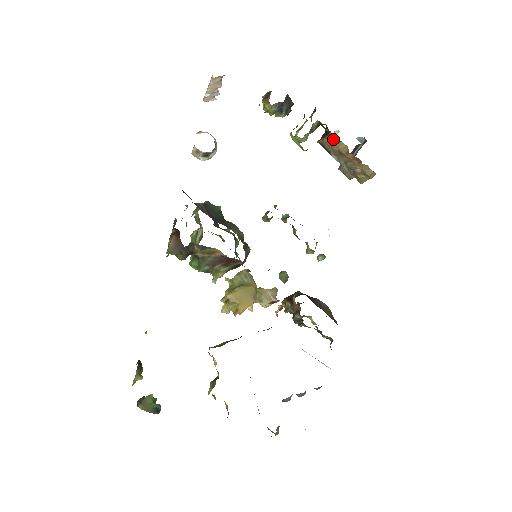
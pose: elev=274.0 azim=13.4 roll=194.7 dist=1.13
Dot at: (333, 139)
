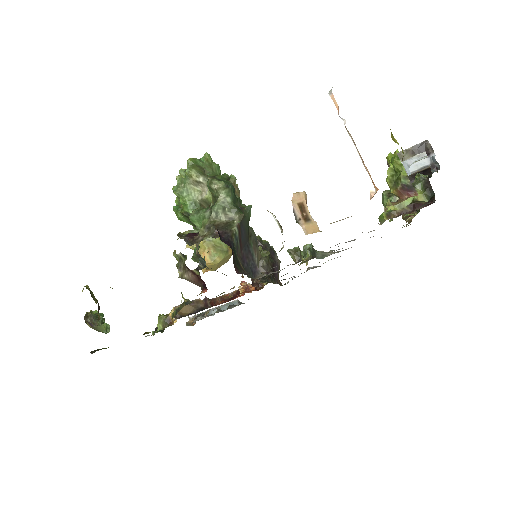
Dot at: occluded
